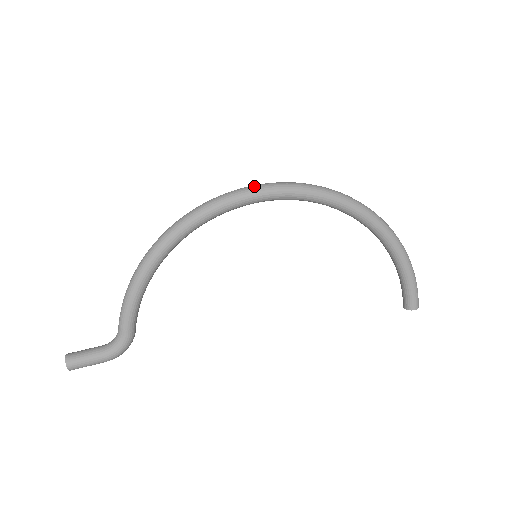
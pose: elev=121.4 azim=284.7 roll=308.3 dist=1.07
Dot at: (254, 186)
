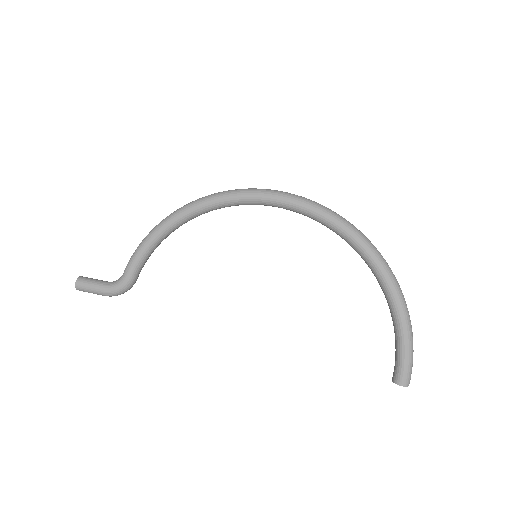
Dot at: (274, 190)
